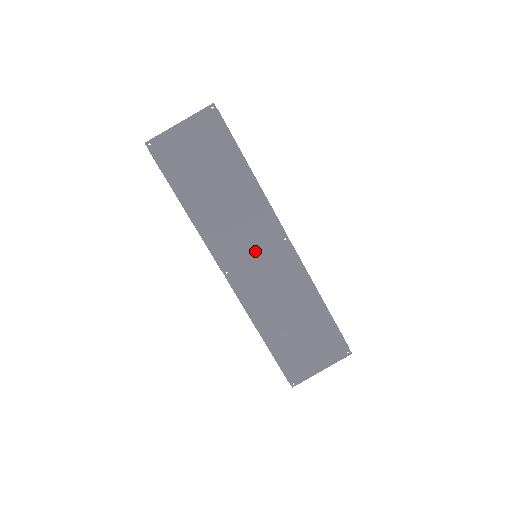
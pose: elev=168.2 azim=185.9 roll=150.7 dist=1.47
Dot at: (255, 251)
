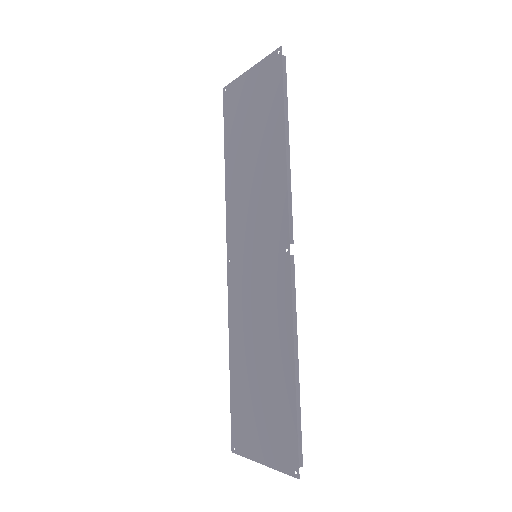
Dot at: (257, 249)
